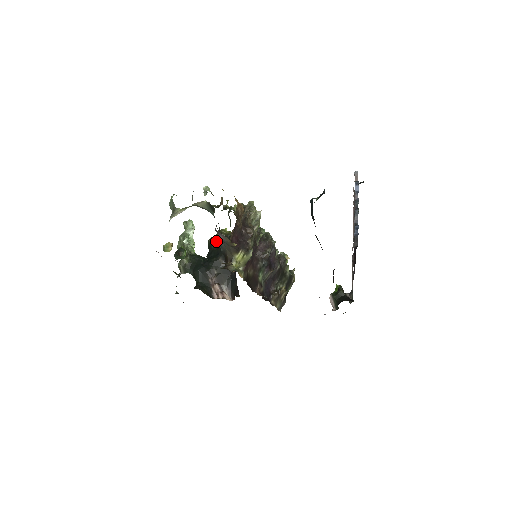
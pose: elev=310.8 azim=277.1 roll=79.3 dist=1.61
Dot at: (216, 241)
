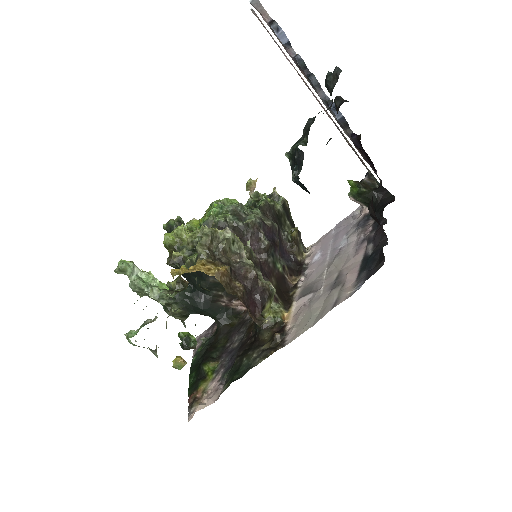
Dot at: occluded
